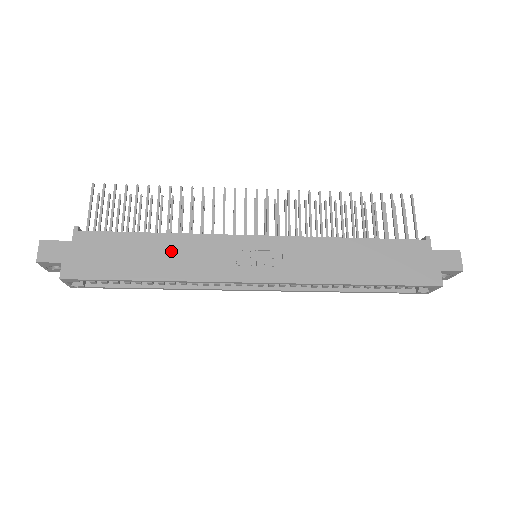
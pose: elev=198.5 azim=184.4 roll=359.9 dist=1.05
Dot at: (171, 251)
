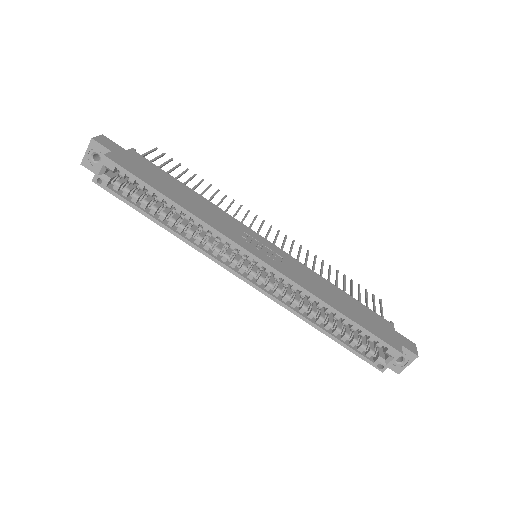
Dot at: (199, 202)
